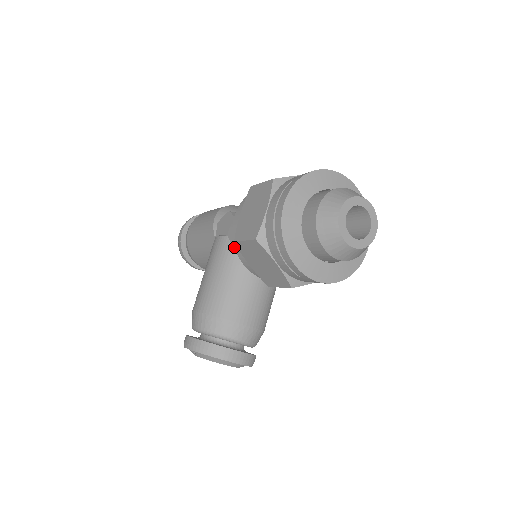
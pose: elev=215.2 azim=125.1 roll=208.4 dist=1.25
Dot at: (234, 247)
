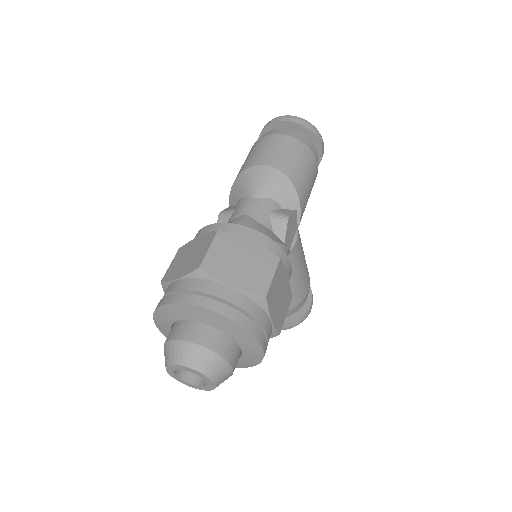
Dot at: occluded
